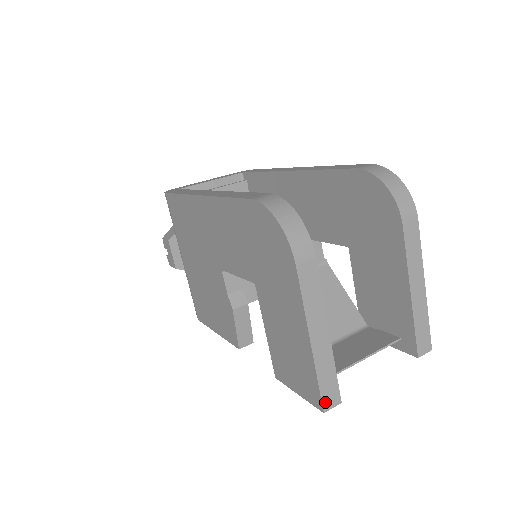
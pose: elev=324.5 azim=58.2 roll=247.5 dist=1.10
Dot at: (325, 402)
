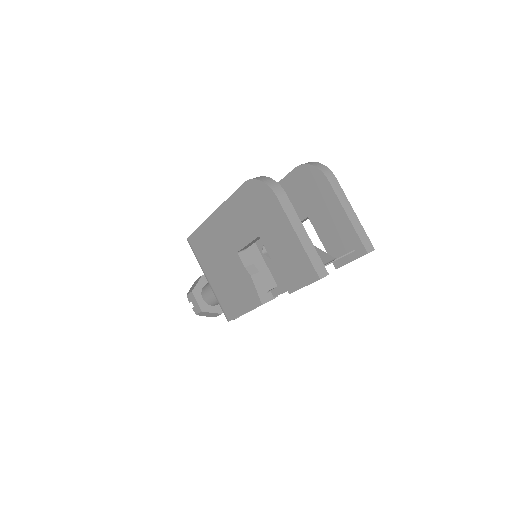
Dot at: (318, 273)
